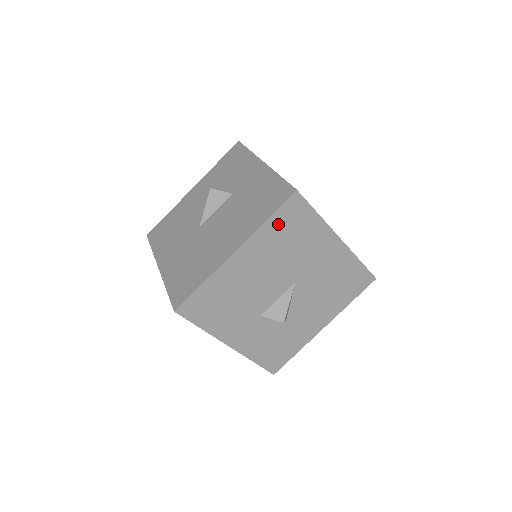
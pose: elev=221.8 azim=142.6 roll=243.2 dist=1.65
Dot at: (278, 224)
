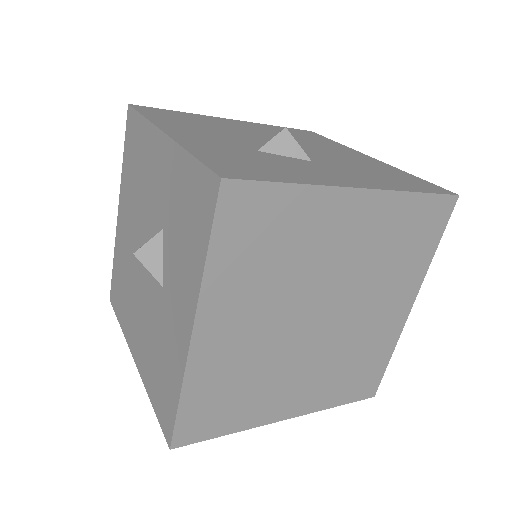
Dot at: occluded
